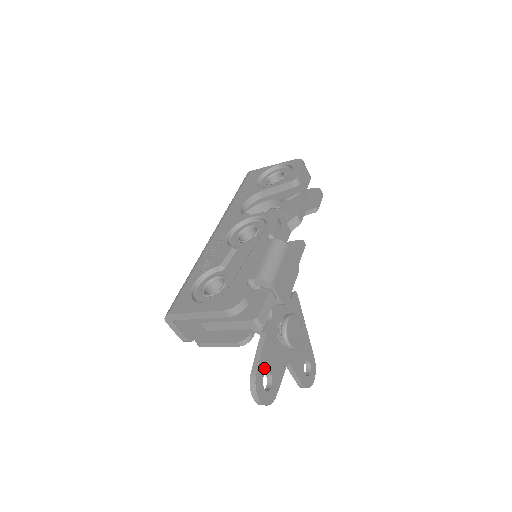
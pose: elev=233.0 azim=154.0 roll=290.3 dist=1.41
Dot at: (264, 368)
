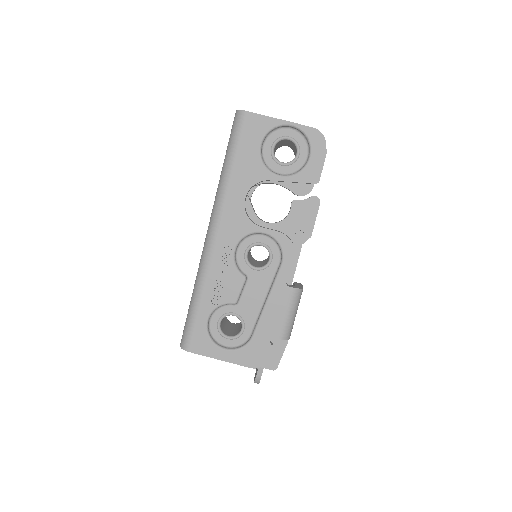
Dot at: occluded
